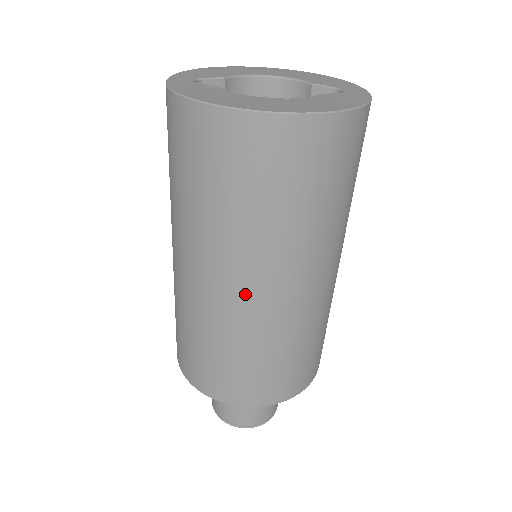
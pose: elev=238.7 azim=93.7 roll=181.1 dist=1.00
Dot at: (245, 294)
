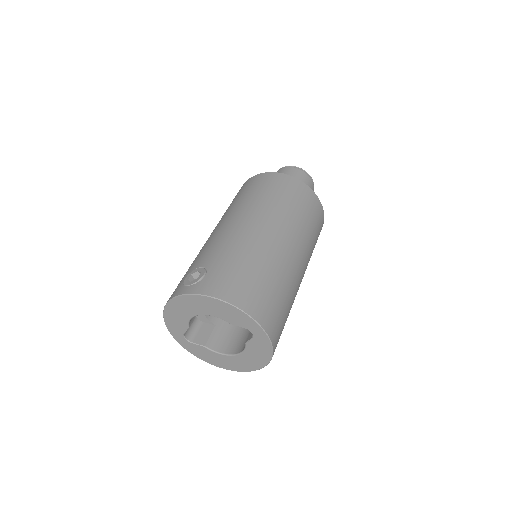
Dot at: occluded
